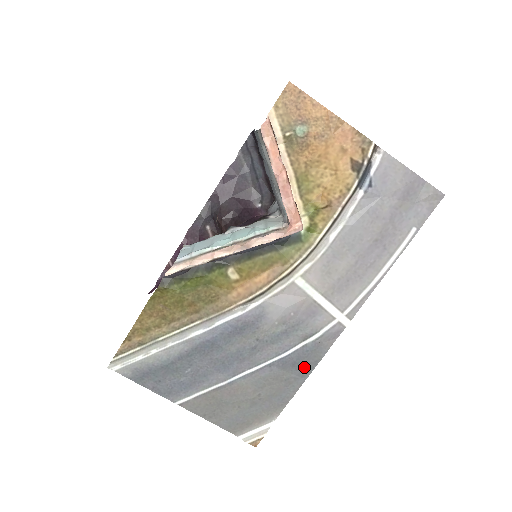
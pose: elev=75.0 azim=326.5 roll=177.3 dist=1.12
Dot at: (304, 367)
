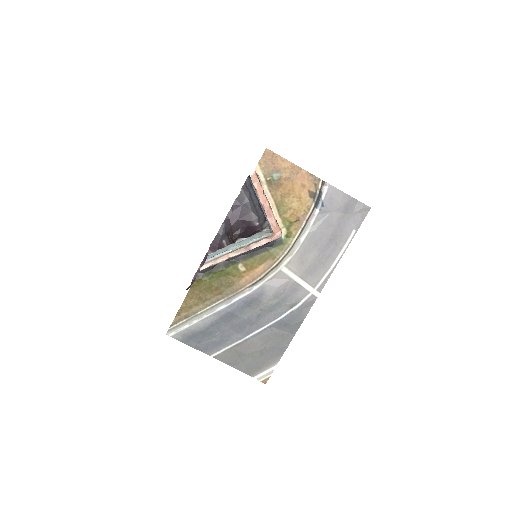
Dot at: (293, 326)
